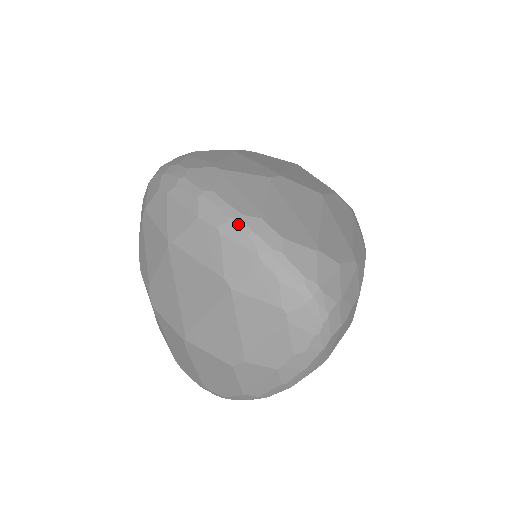
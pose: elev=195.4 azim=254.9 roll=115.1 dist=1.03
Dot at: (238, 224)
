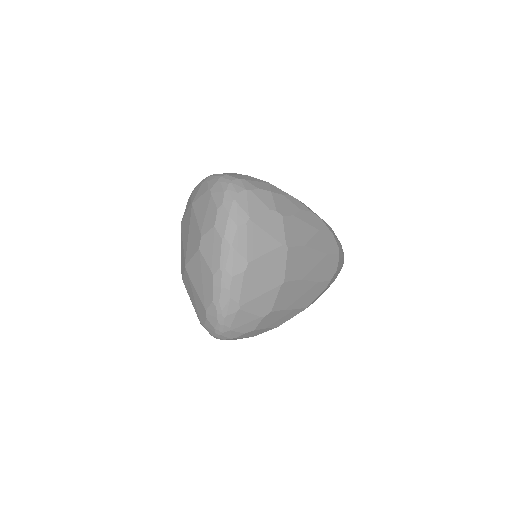
Dot at: occluded
